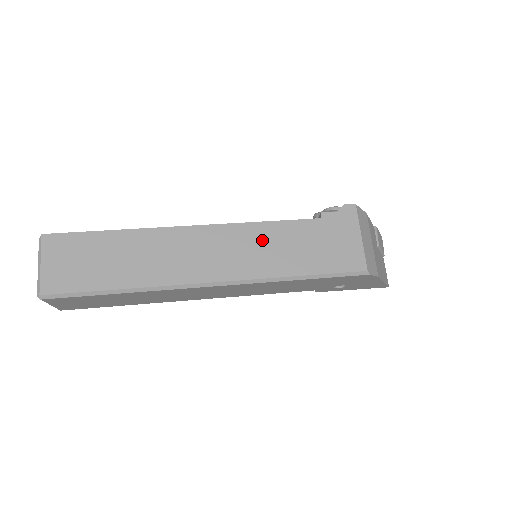
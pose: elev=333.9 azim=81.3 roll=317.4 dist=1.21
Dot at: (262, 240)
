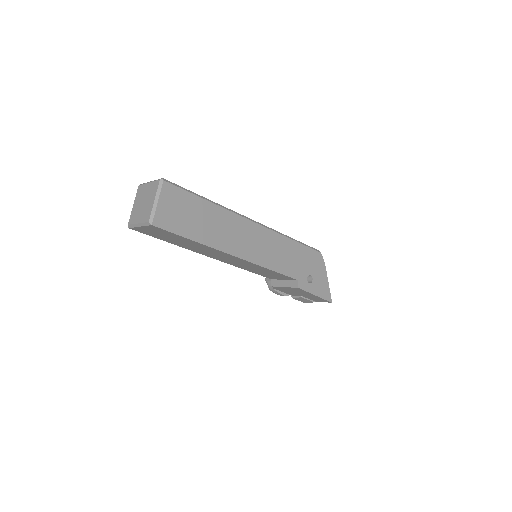
Dot at: occluded
